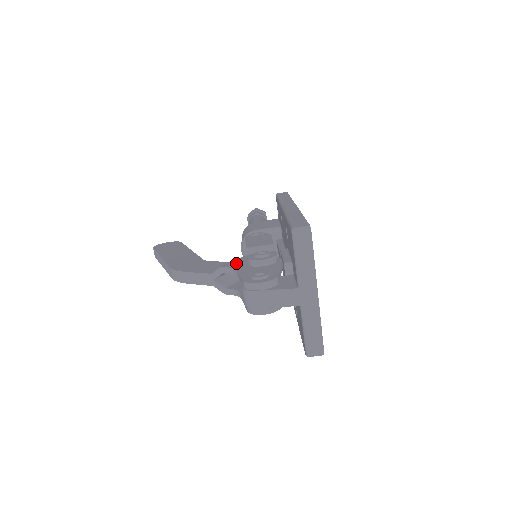
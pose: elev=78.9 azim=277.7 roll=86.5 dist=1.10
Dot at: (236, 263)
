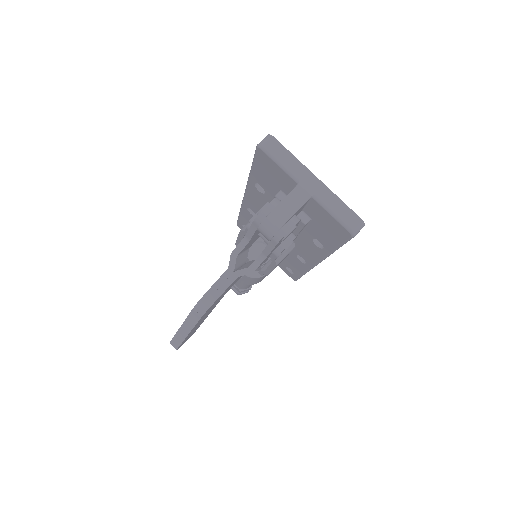
Dot at: occluded
